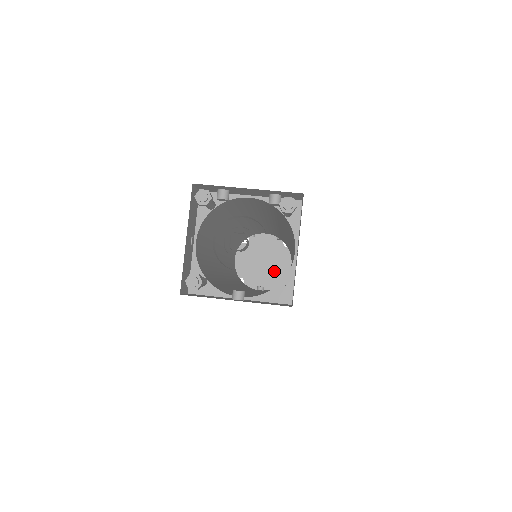
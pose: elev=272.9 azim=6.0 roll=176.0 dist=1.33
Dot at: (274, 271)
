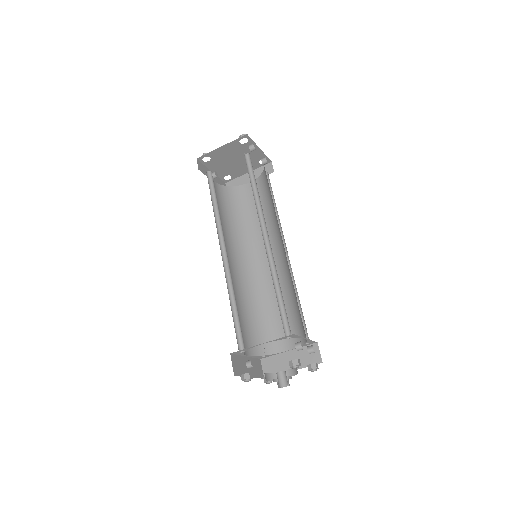
Dot at: (234, 168)
